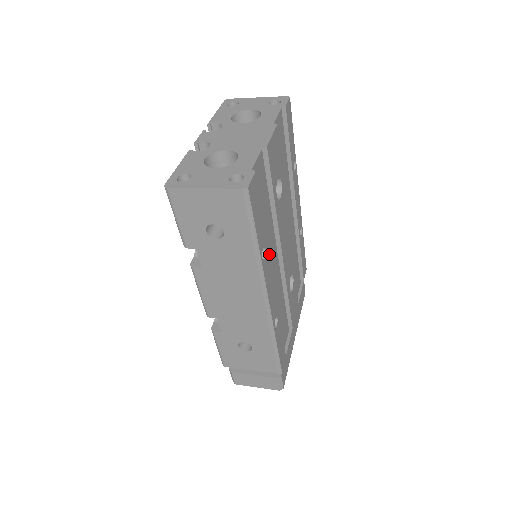
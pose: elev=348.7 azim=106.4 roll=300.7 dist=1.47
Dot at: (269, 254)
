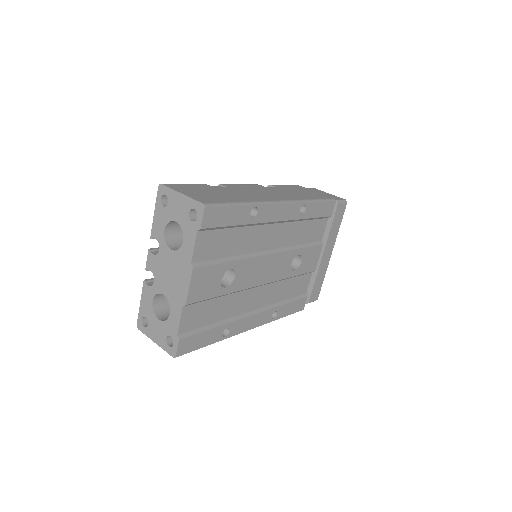
Dot at: (241, 309)
